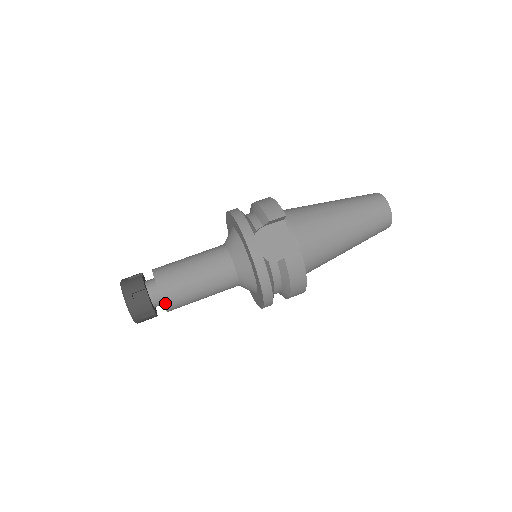
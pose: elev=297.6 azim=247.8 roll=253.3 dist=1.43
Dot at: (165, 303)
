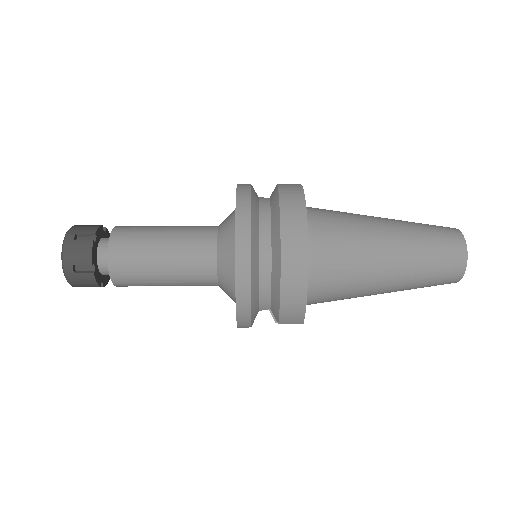
Dot at: (114, 232)
